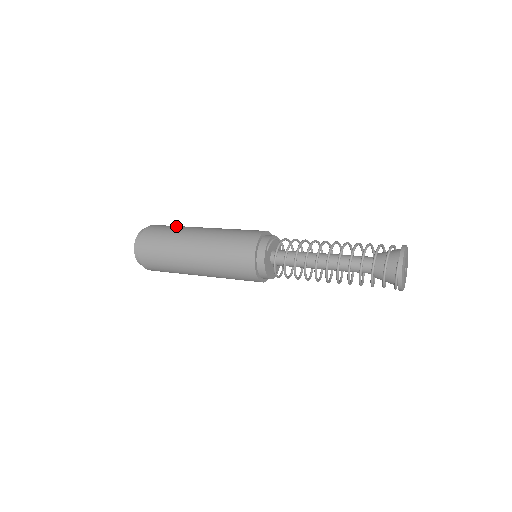
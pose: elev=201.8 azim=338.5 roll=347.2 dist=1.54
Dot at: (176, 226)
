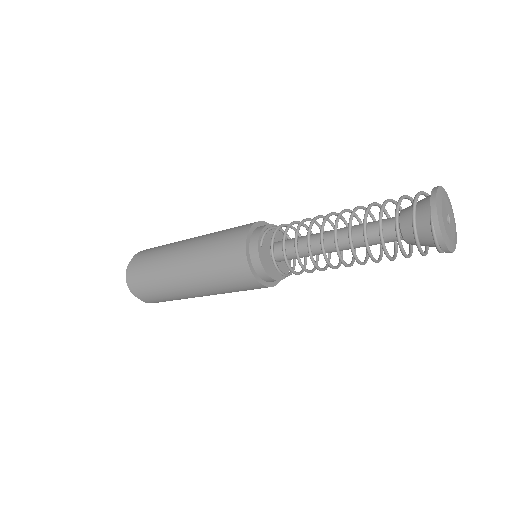
Dot at: (164, 245)
